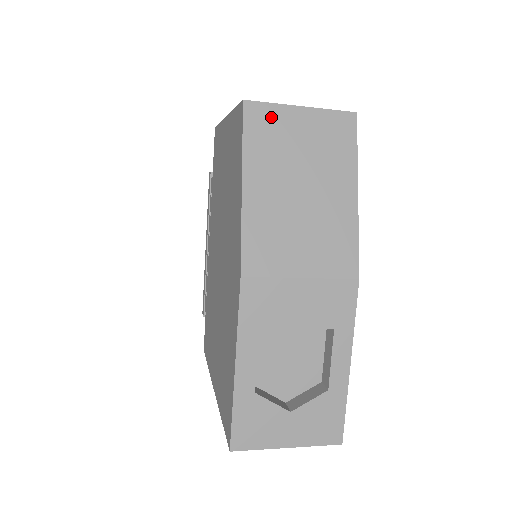
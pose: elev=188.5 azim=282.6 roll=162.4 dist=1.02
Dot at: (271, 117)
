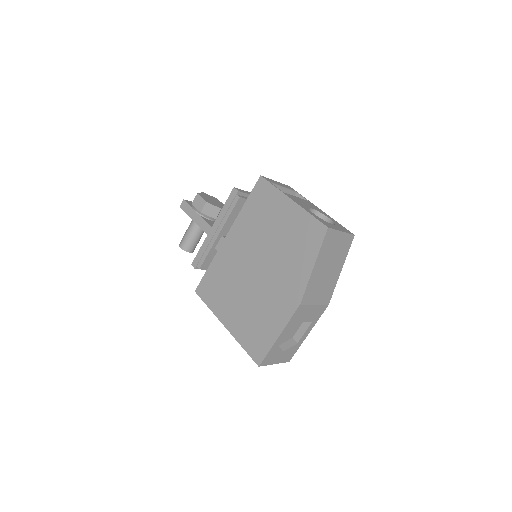
Dot at: (332, 236)
